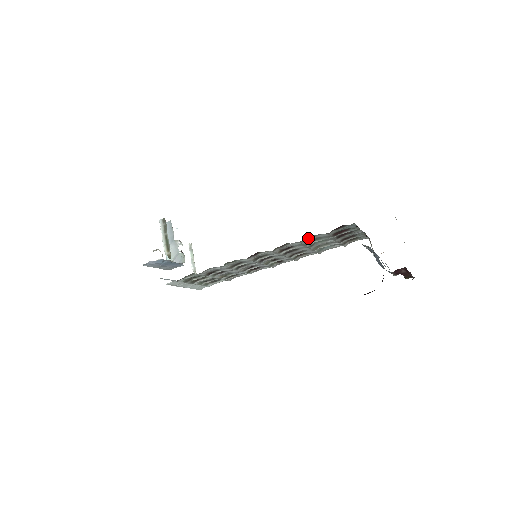
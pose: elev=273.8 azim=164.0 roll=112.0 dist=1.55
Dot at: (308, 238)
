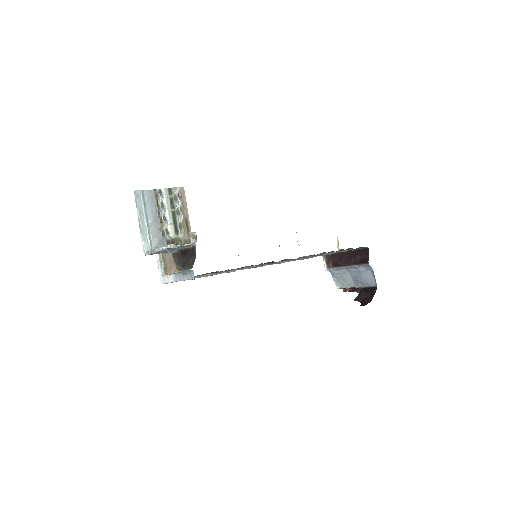
Dot at: (335, 252)
